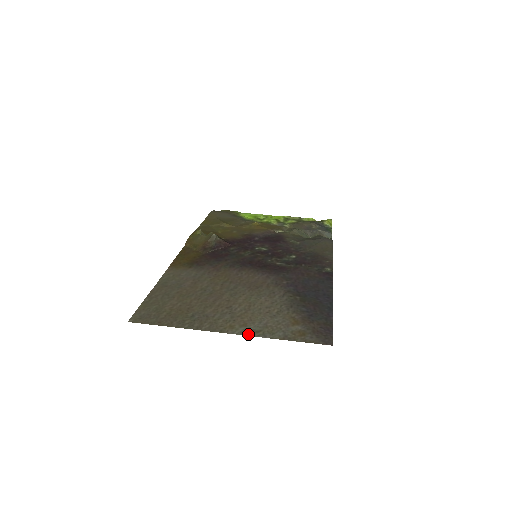
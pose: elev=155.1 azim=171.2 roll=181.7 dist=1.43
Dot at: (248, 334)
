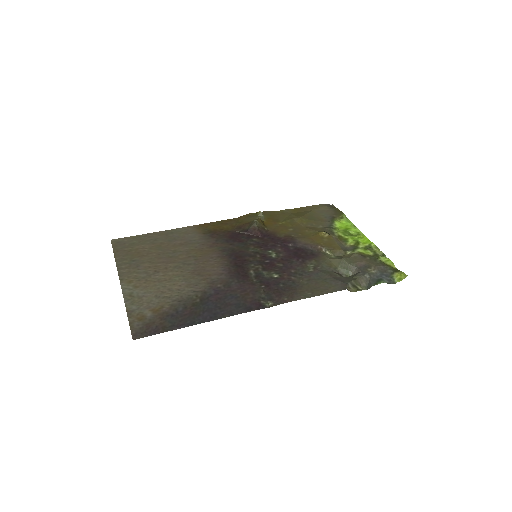
Dot at: (124, 292)
